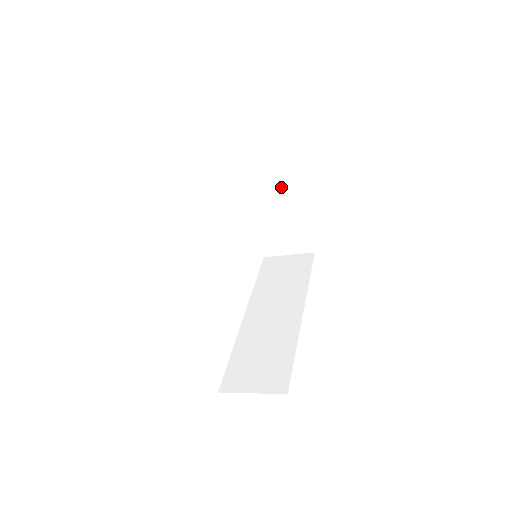
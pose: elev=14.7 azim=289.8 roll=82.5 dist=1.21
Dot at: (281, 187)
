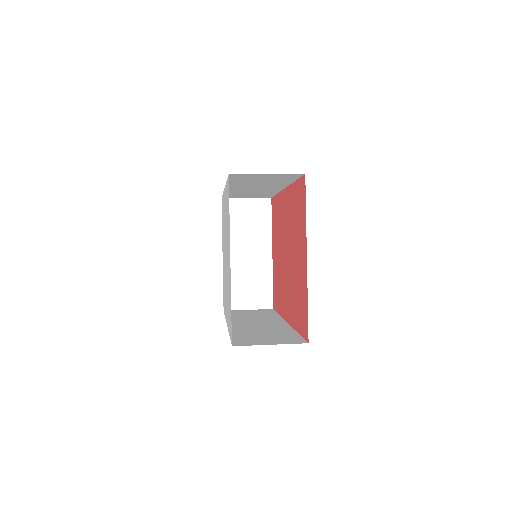
Dot at: (256, 240)
